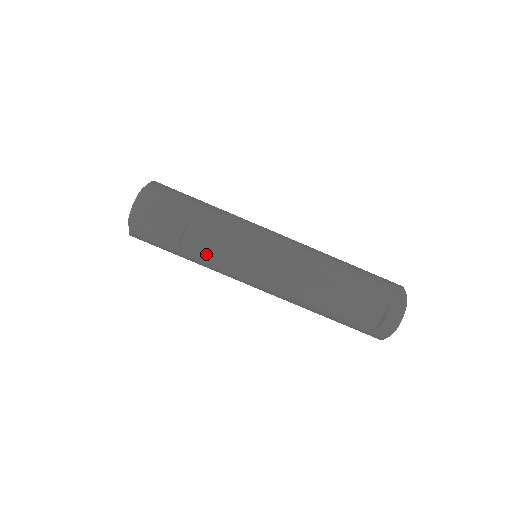
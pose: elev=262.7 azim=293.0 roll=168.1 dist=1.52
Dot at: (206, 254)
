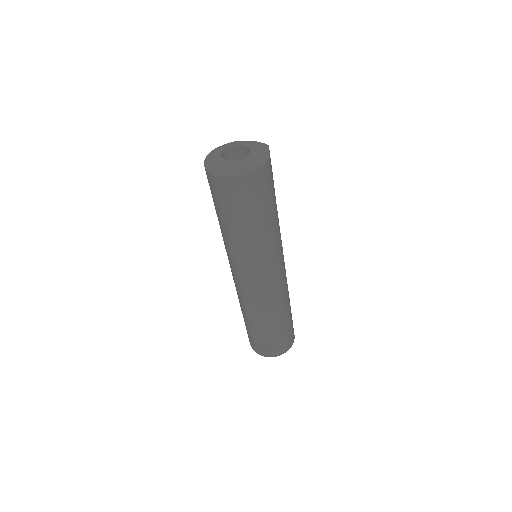
Dot at: (235, 241)
